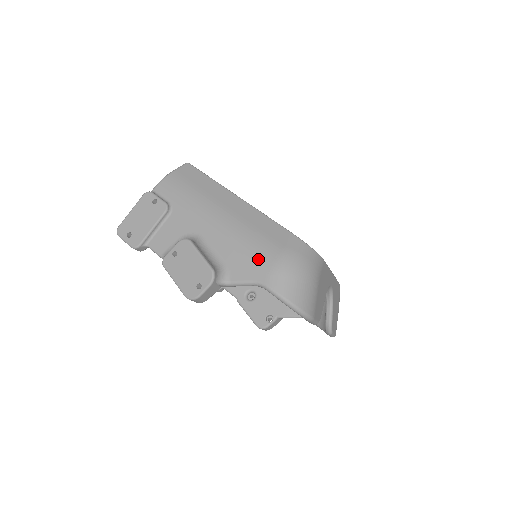
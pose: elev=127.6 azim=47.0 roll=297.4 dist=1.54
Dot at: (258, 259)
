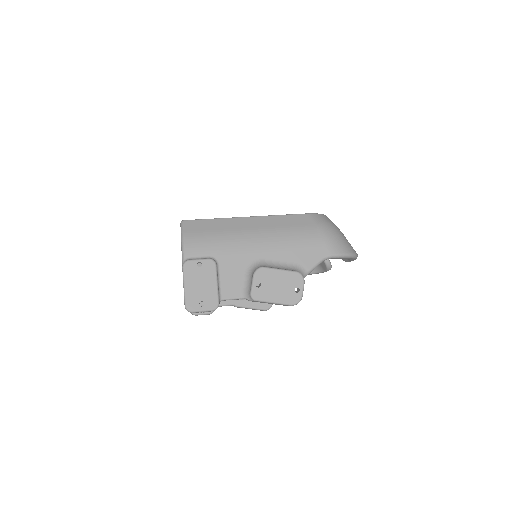
Dot at: (312, 244)
